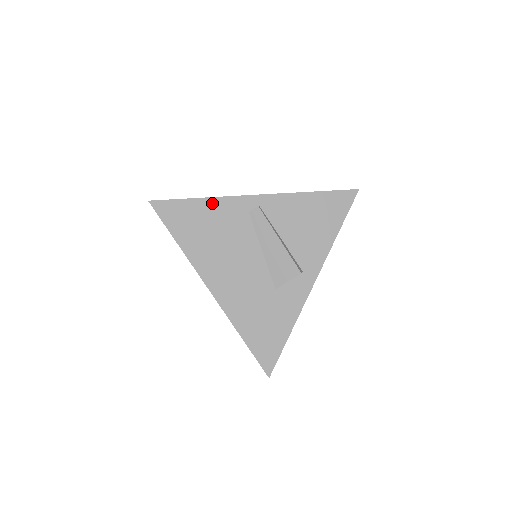
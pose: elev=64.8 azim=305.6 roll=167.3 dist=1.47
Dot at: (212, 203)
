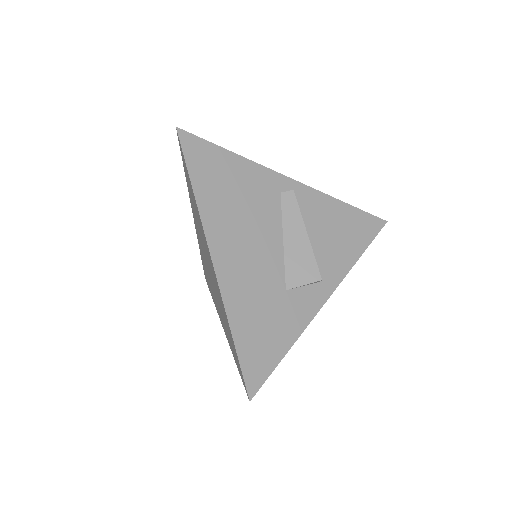
Dot at: (246, 165)
